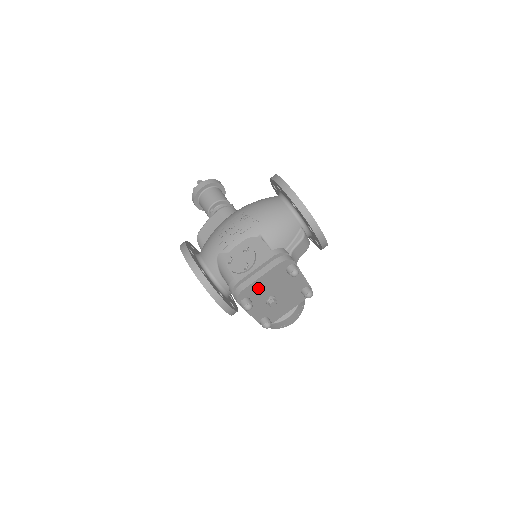
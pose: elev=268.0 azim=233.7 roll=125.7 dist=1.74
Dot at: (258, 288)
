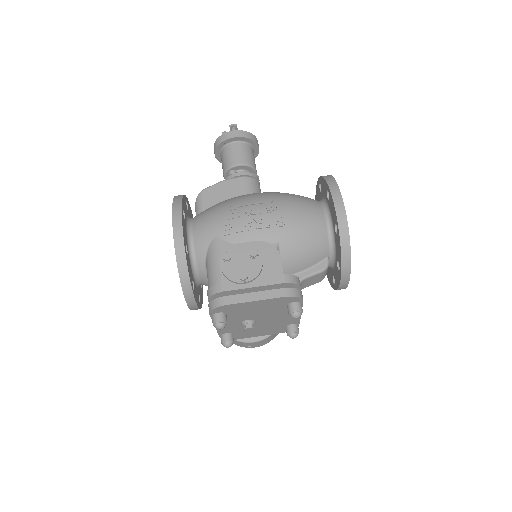
Dot at: (243, 309)
